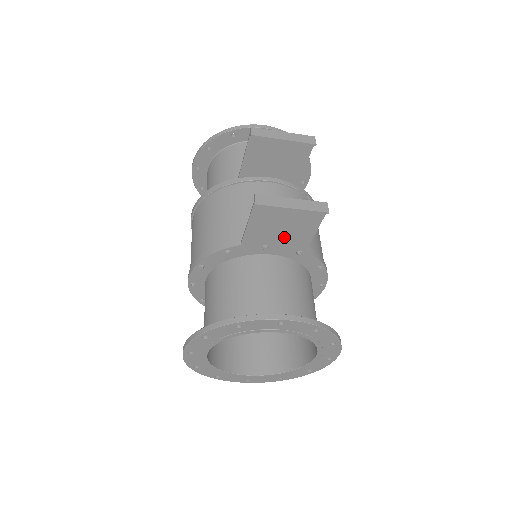
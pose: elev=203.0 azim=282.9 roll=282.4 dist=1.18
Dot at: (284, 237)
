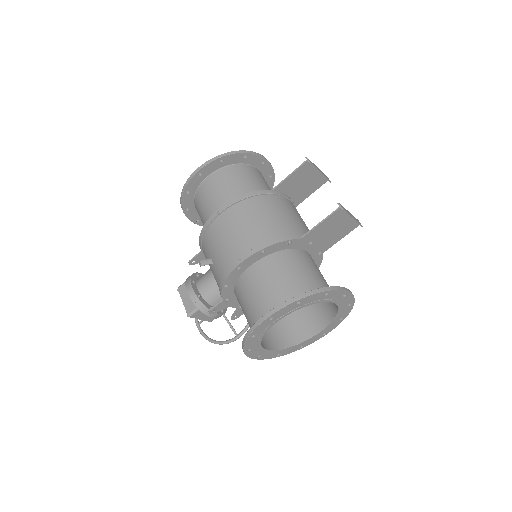
Dot at: (325, 239)
